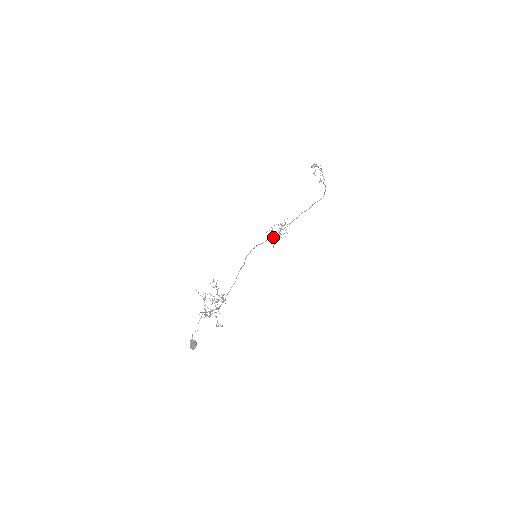
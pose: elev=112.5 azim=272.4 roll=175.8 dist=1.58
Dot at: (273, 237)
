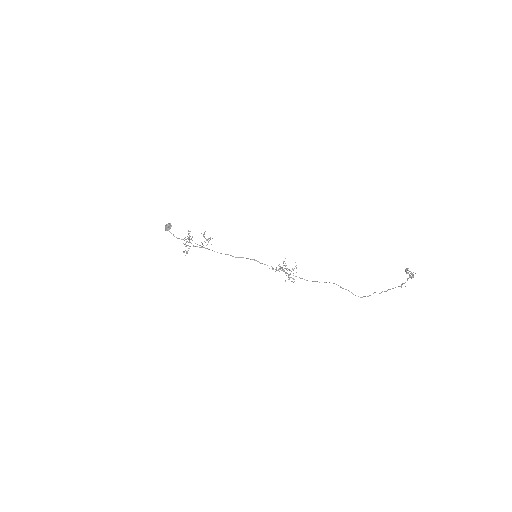
Dot at: occluded
